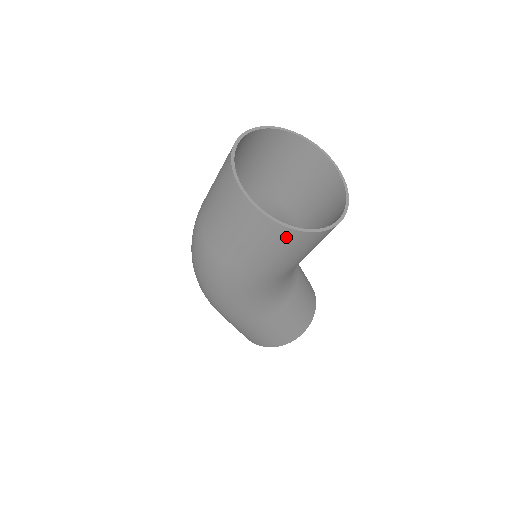
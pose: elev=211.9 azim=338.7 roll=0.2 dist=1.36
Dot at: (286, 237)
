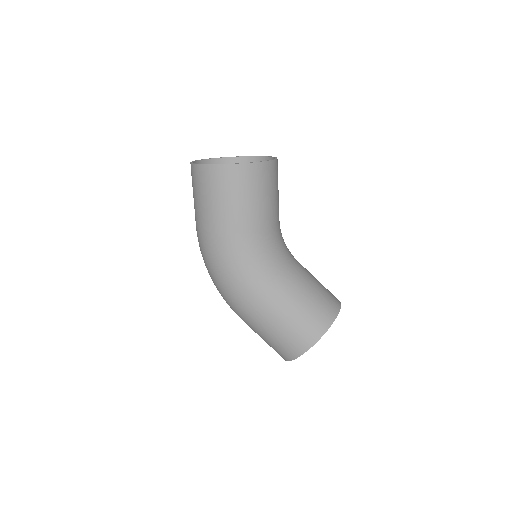
Dot at: (221, 175)
